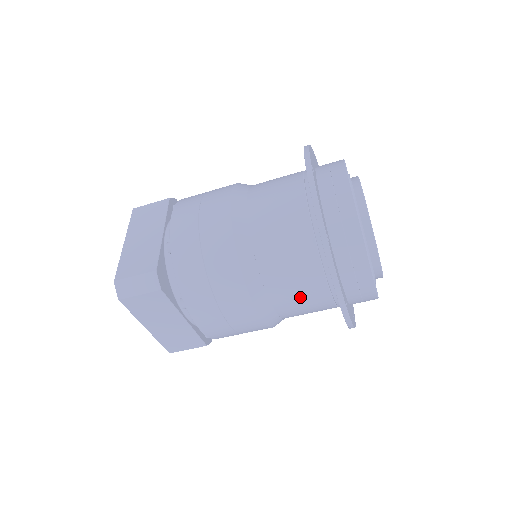
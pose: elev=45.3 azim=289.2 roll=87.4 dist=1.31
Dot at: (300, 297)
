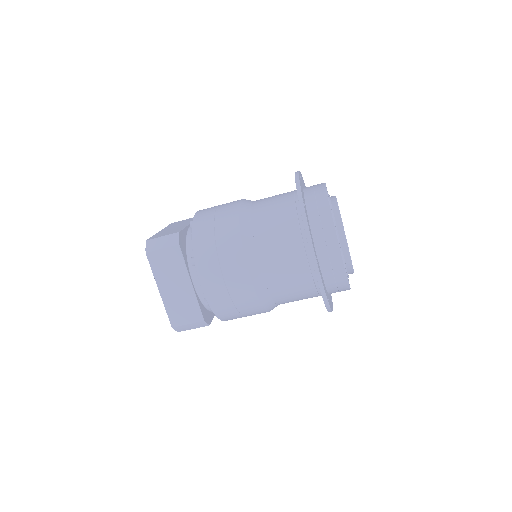
Dot at: (283, 260)
